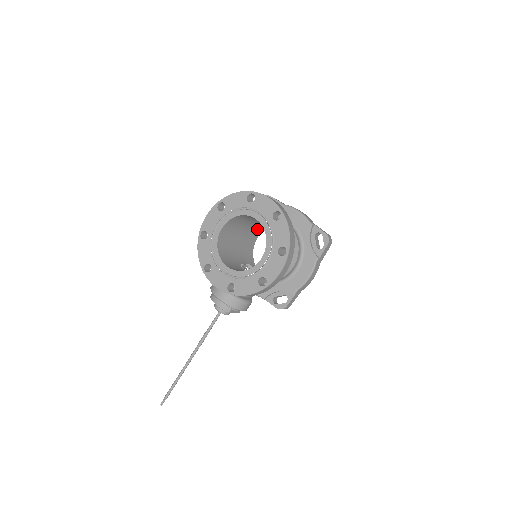
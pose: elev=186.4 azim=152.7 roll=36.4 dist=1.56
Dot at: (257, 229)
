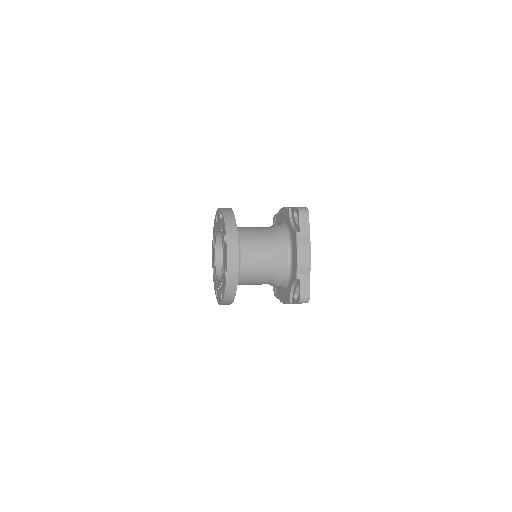
Dot at: occluded
